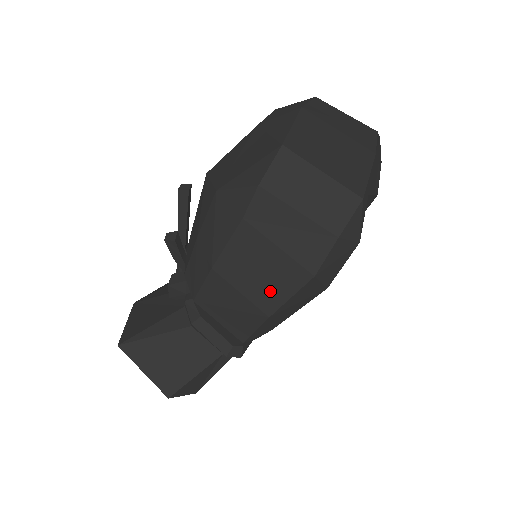
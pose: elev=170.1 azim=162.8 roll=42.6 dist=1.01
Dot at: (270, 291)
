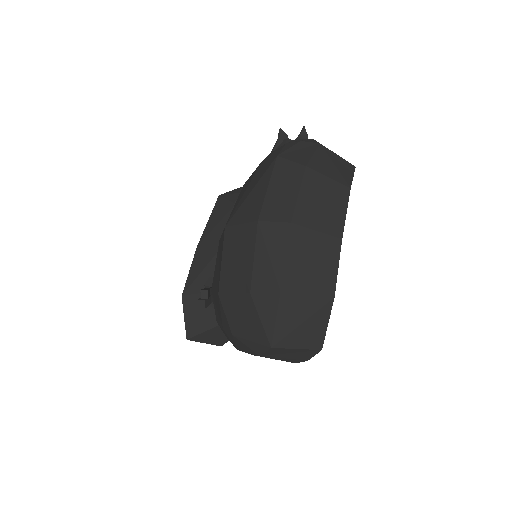
Dot at: occluded
